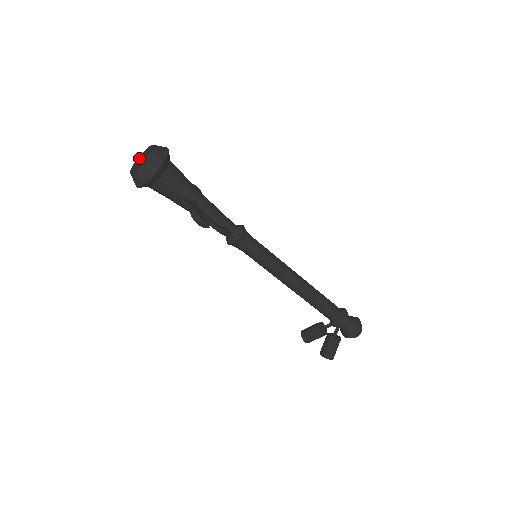
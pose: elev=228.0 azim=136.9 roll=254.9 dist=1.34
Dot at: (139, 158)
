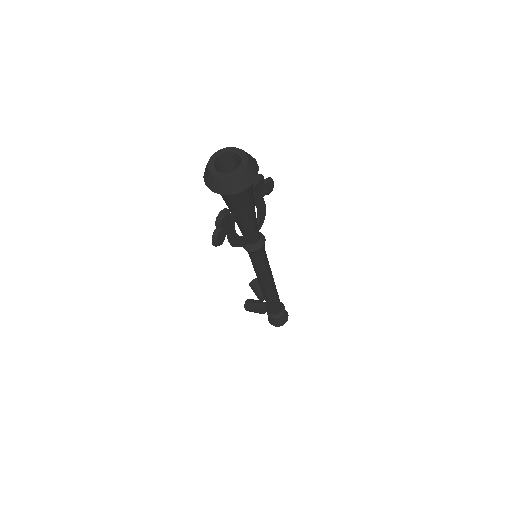
Dot at: (233, 152)
